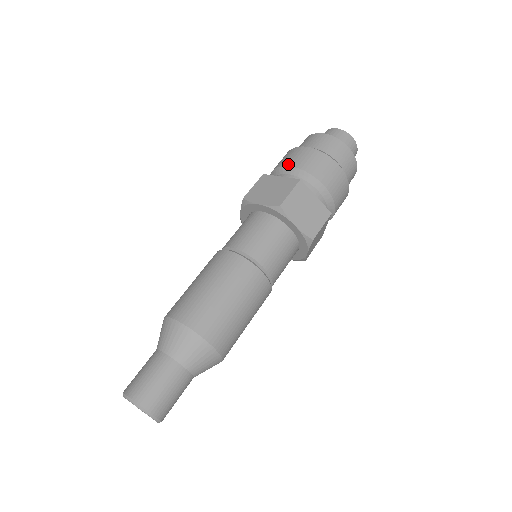
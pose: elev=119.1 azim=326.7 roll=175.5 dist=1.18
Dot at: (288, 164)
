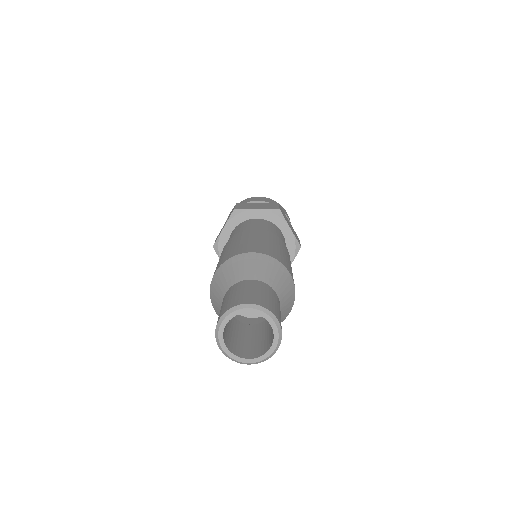
Dot at: (226, 220)
